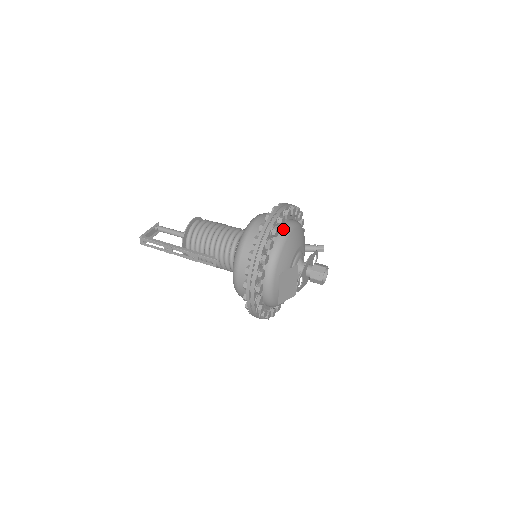
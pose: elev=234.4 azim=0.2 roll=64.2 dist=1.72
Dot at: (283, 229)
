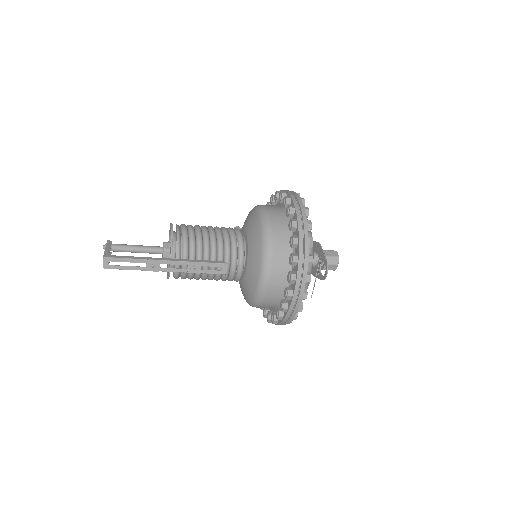
Dot at: occluded
